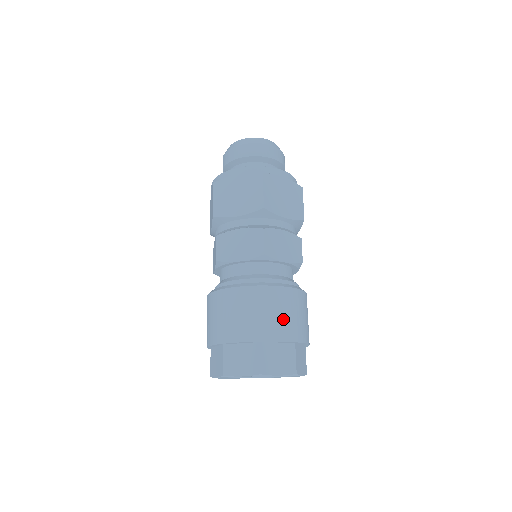
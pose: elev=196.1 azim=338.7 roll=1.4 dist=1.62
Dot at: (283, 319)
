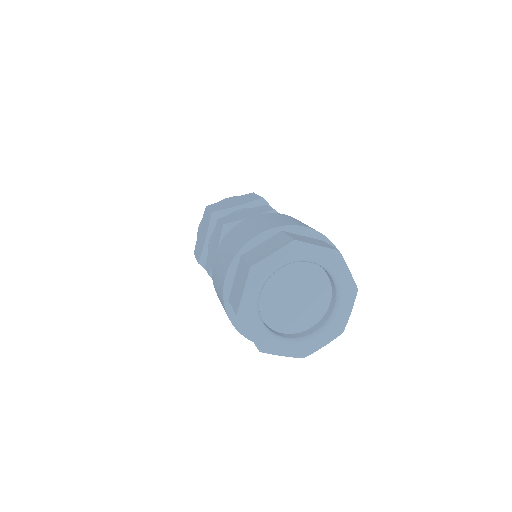
Dot at: (253, 228)
